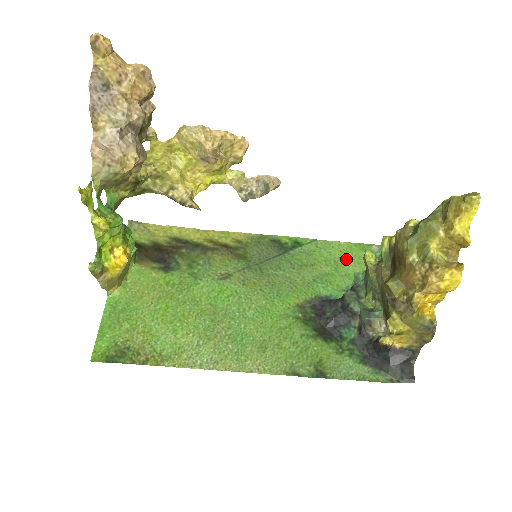
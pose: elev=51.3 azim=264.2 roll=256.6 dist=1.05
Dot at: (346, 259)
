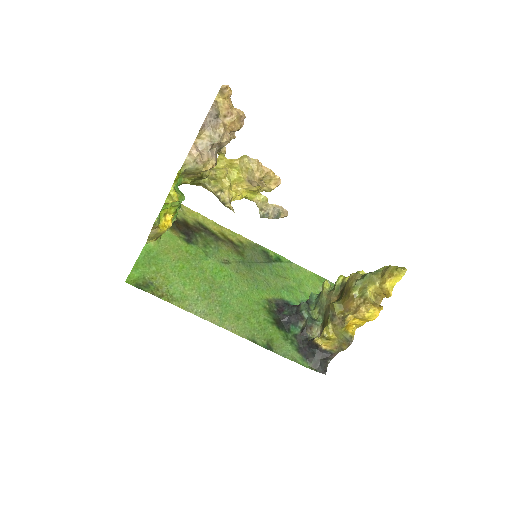
Dot at: (307, 282)
